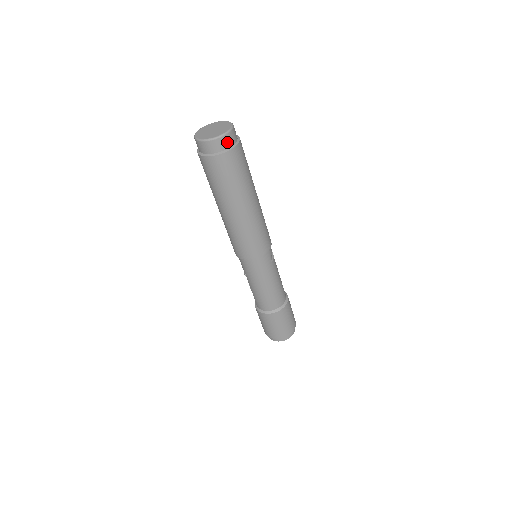
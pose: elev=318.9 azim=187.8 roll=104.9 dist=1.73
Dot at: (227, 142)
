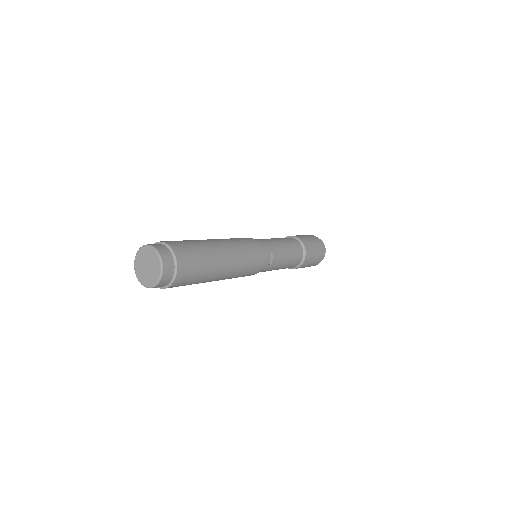
Dot at: (164, 283)
